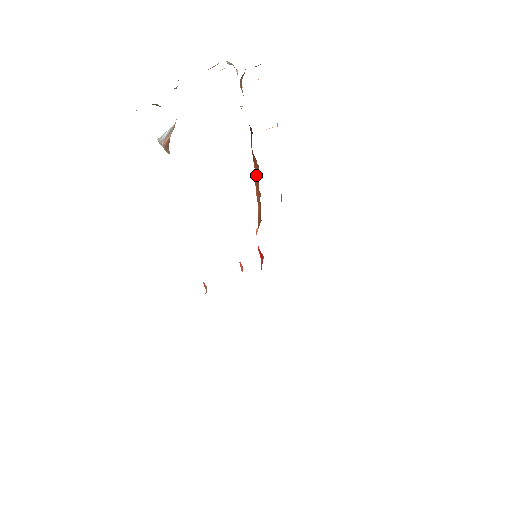
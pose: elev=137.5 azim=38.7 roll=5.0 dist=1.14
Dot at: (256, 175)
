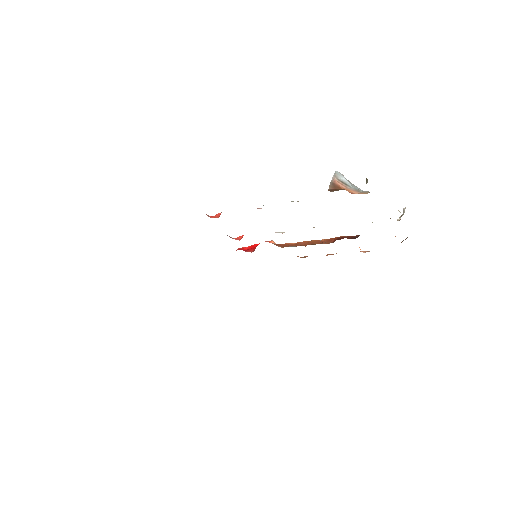
Dot at: (320, 241)
